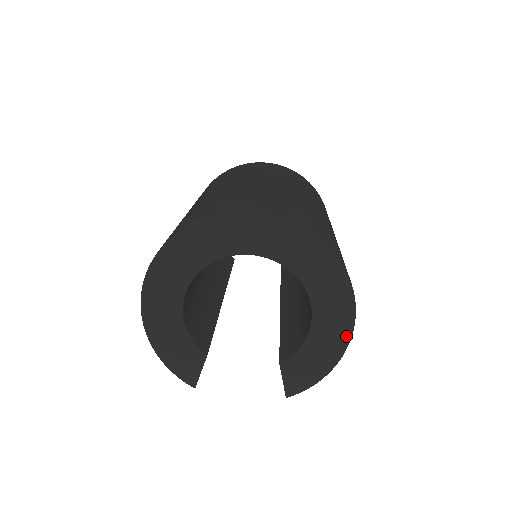
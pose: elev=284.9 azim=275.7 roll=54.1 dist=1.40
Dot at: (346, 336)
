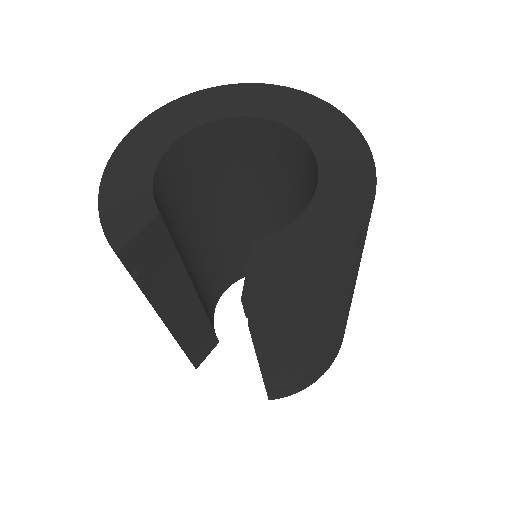
Dot at: (357, 223)
